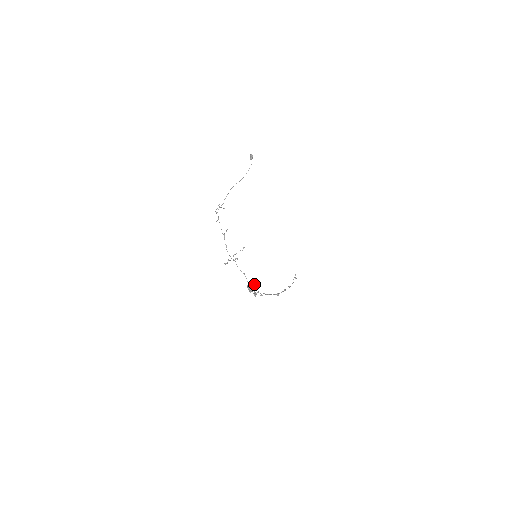
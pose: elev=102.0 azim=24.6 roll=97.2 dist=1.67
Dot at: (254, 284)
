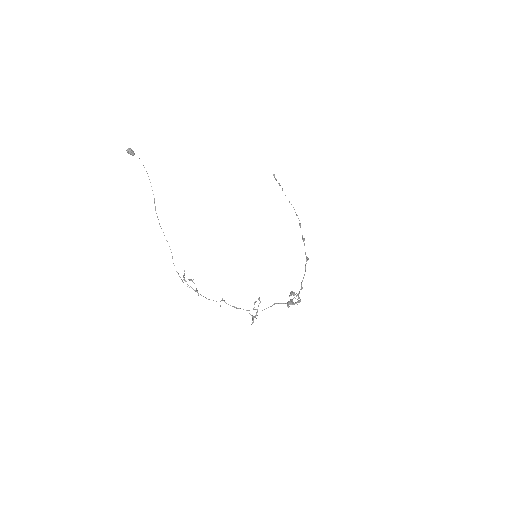
Dot at: (290, 295)
